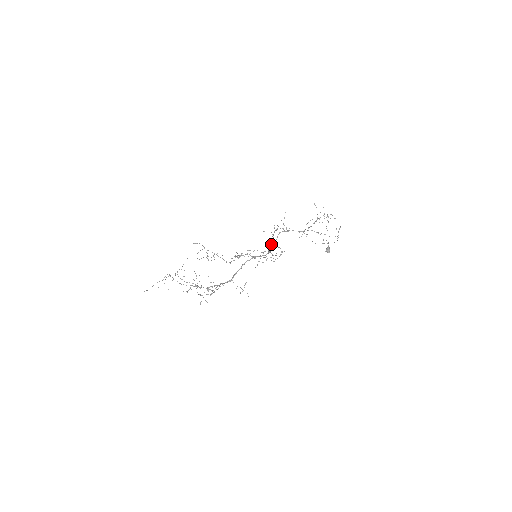
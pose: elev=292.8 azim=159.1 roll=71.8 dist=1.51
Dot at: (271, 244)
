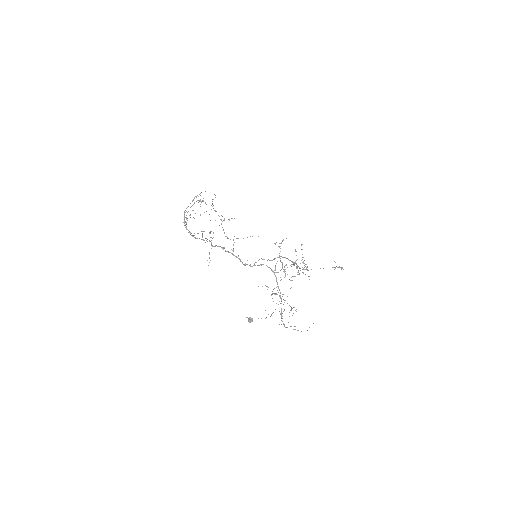
Dot at: (296, 266)
